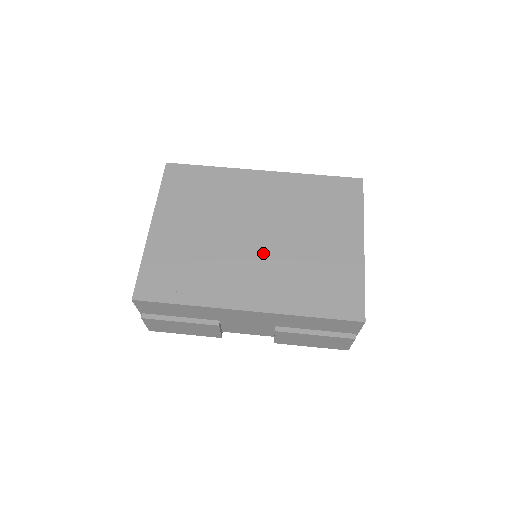
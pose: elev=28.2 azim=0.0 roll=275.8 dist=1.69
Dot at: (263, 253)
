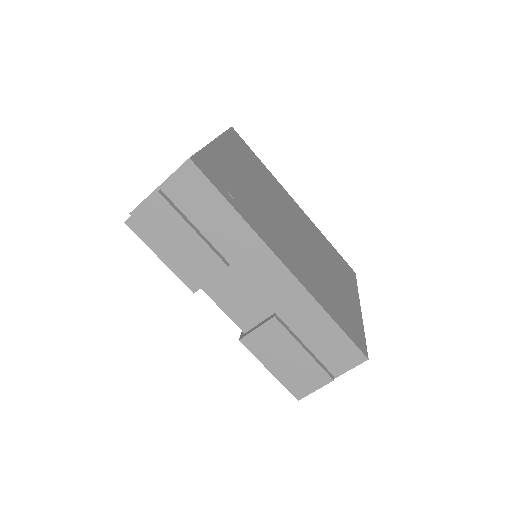
Dot at: (297, 244)
